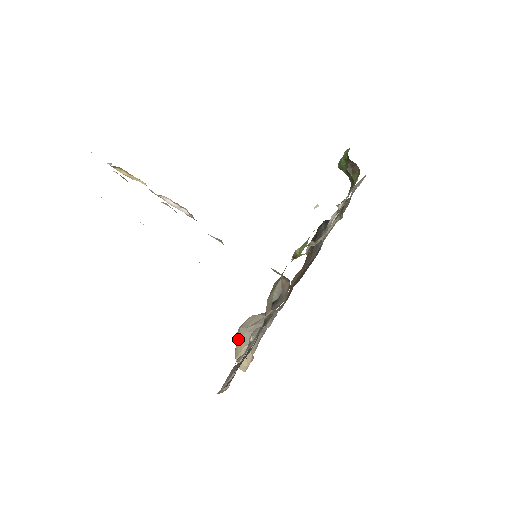
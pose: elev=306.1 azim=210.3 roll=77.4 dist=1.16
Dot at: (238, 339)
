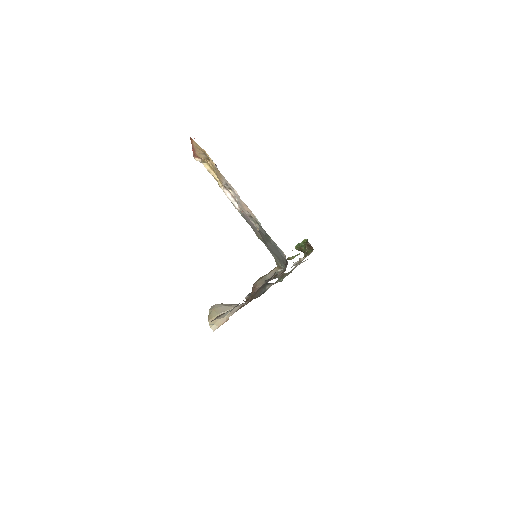
Dot at: (214, 309)
